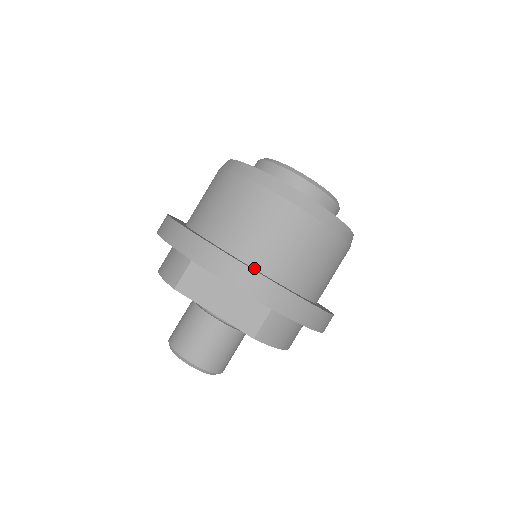
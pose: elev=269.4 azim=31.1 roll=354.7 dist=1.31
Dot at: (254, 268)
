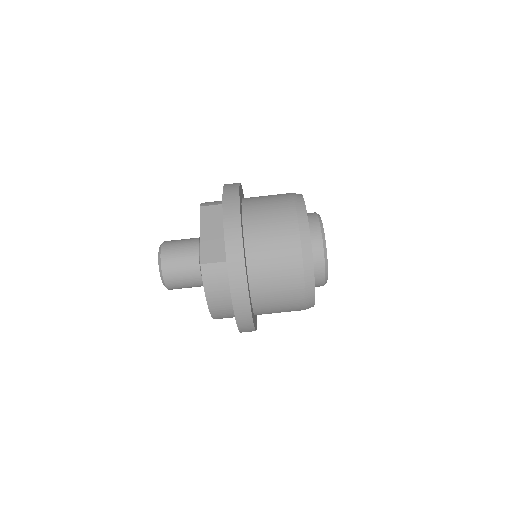
Dot at: (244, 231)
